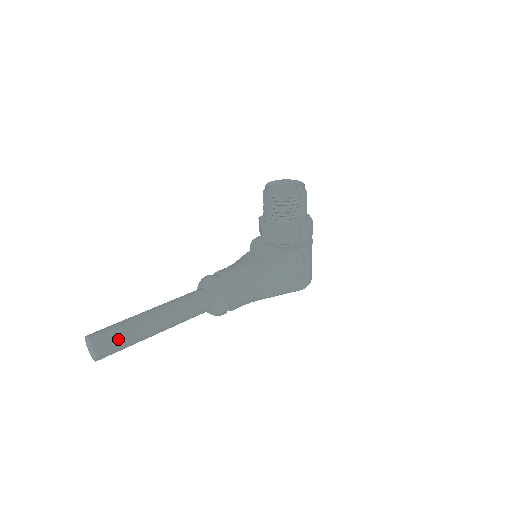
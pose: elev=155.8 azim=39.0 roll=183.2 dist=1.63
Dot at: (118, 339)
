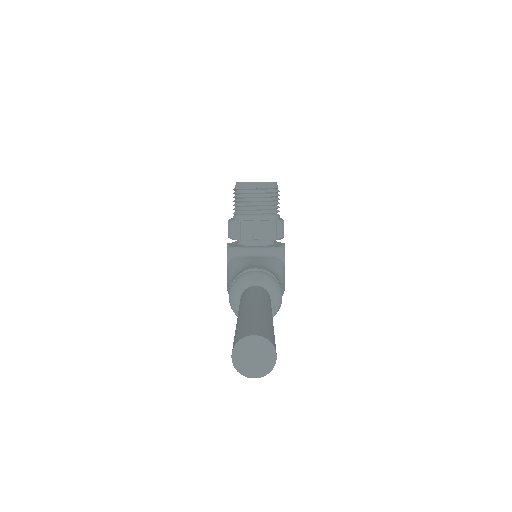
Dot at: (273, 334)
